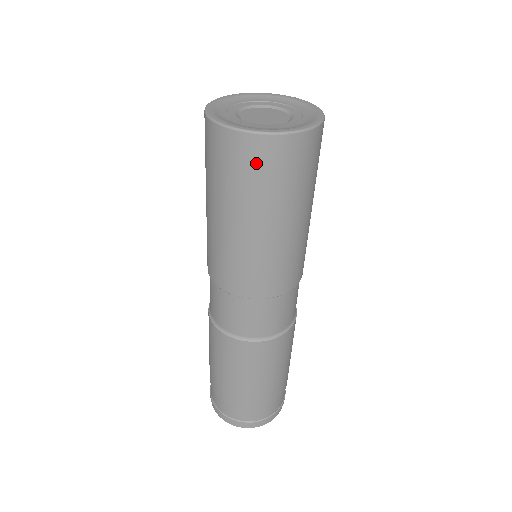
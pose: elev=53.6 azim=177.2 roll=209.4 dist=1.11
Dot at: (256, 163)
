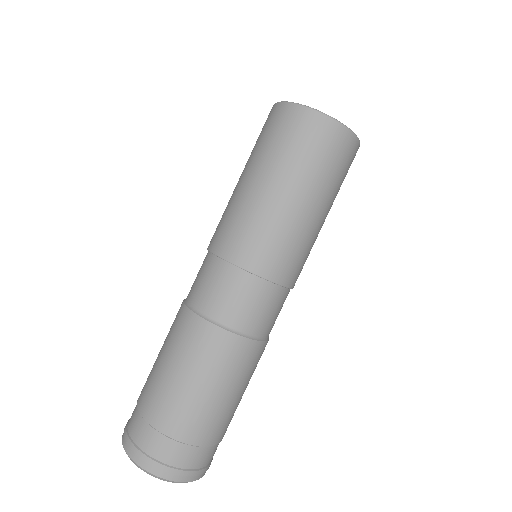
Dot at: (300, 131)
